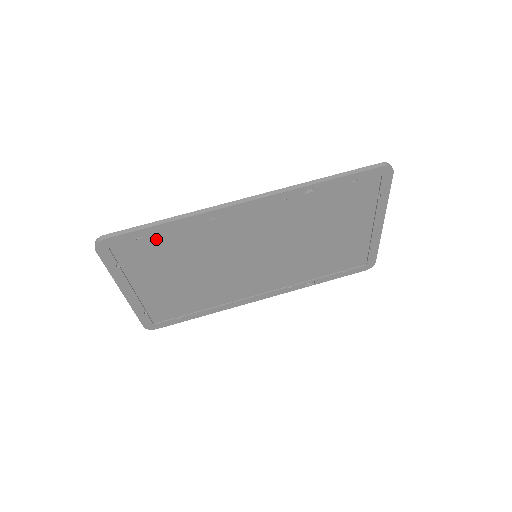
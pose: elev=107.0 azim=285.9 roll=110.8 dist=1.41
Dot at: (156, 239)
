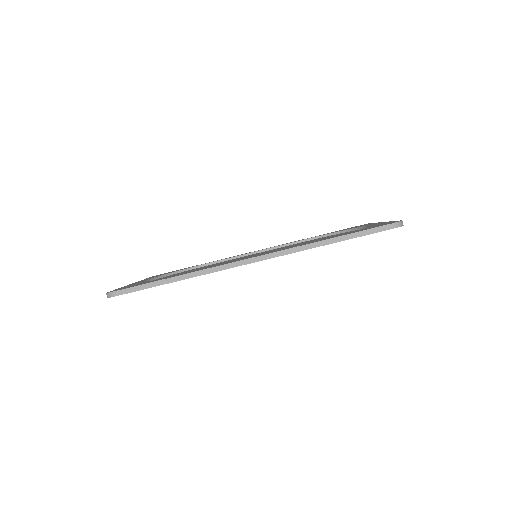
Dot at: occluded
